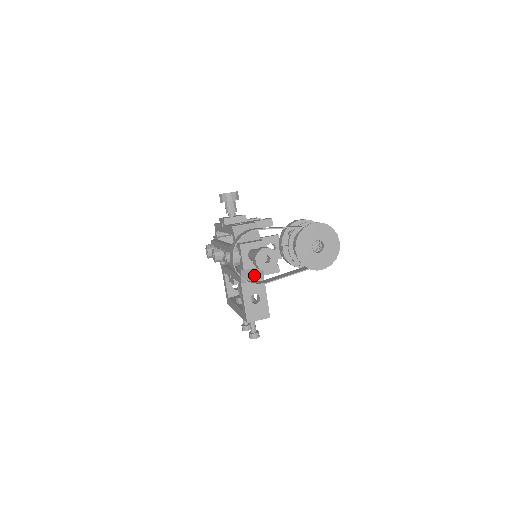
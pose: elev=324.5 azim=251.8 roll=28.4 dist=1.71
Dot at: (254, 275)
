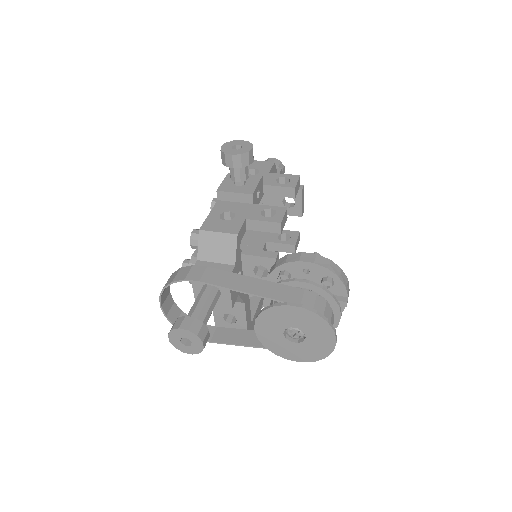
Dot at: occluded
